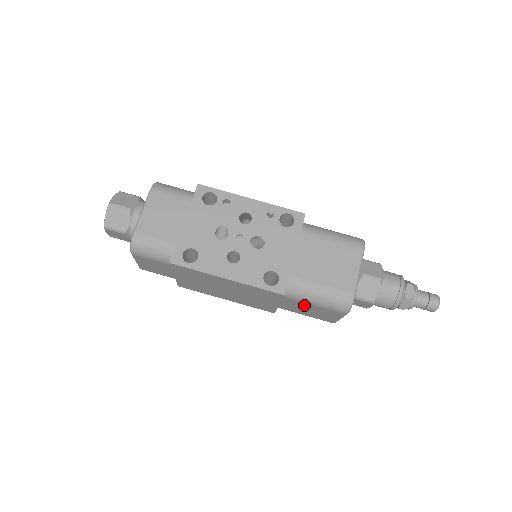
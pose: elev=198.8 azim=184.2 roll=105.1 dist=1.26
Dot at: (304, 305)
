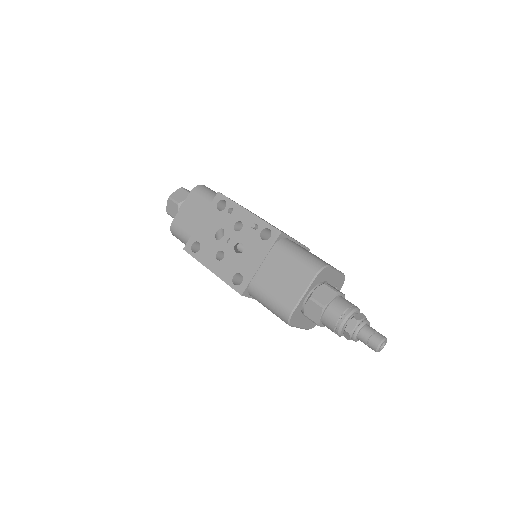
Dot at: occluded
